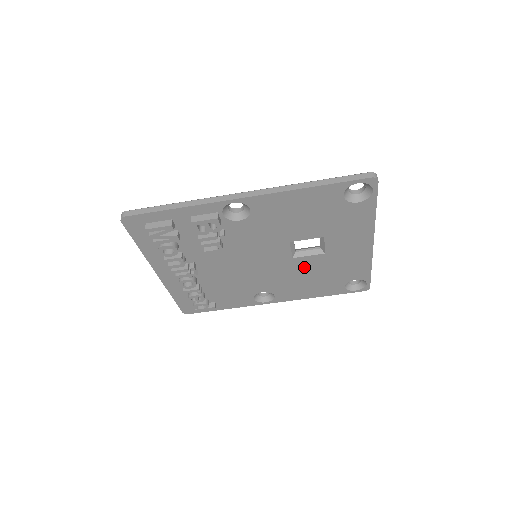
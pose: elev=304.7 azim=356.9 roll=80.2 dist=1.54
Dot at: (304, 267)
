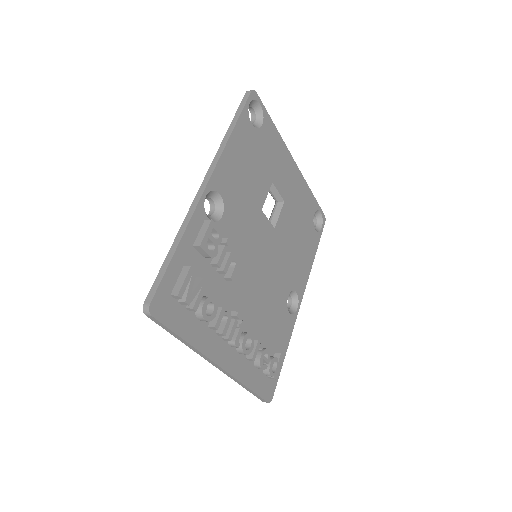
Dot at: (286, 232)
